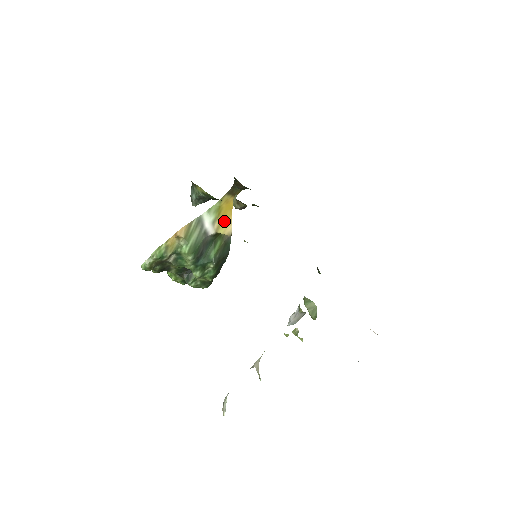
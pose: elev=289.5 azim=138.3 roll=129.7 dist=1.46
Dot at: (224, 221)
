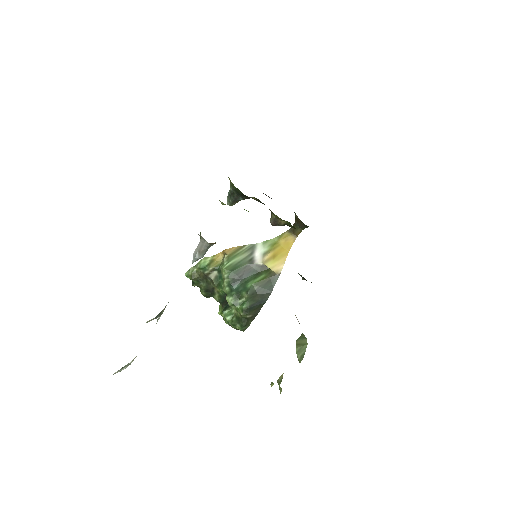
Dot at: (277, 257)
